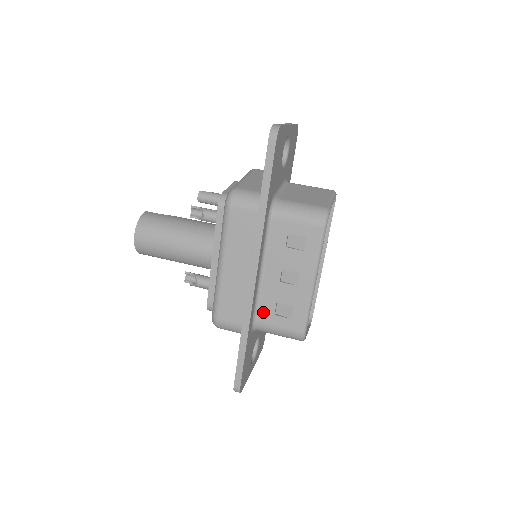
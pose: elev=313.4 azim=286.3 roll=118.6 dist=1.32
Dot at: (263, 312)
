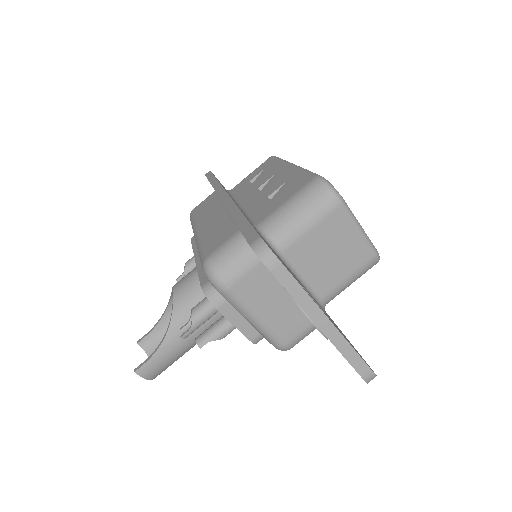
Dot at: occluded
